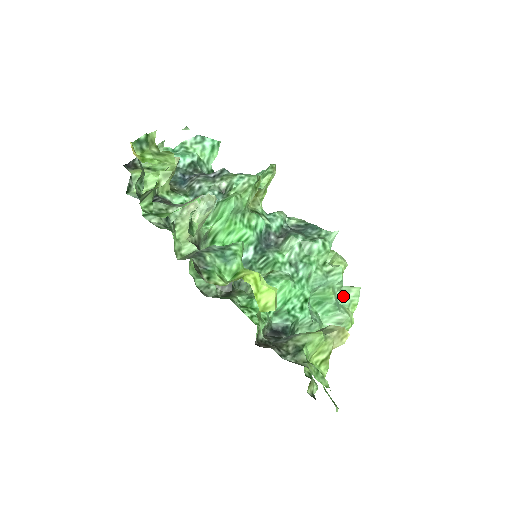
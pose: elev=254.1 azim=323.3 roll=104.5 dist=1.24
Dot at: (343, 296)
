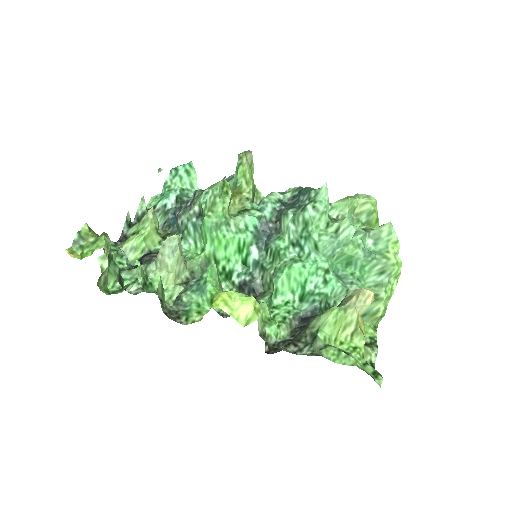
Dot at: (376, 241)
